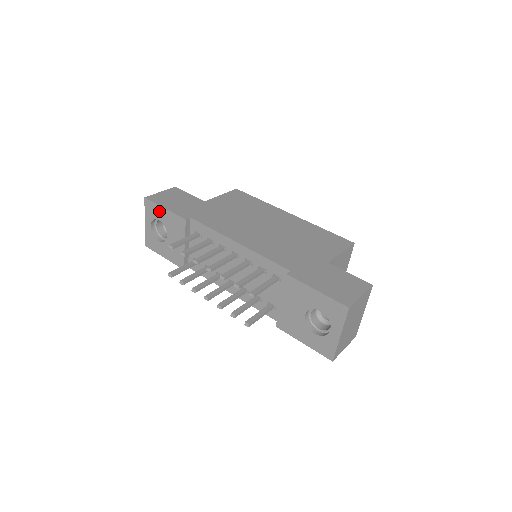
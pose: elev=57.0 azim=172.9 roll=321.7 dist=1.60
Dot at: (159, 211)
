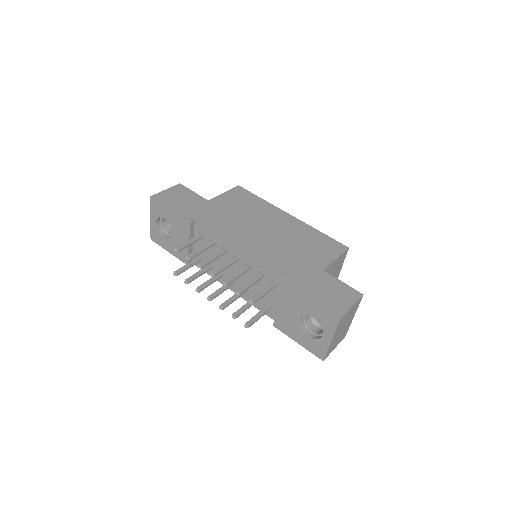
Dot at: (164, 211)
